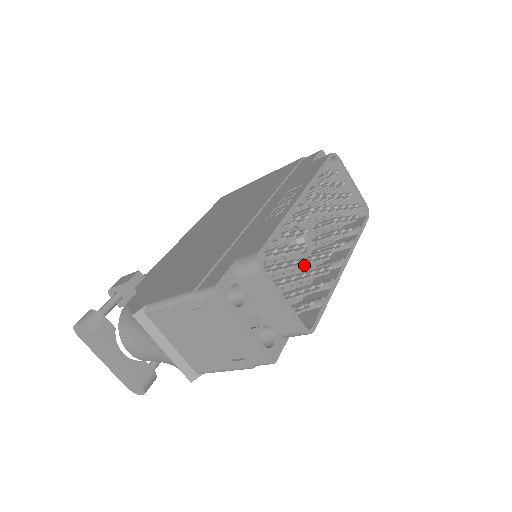
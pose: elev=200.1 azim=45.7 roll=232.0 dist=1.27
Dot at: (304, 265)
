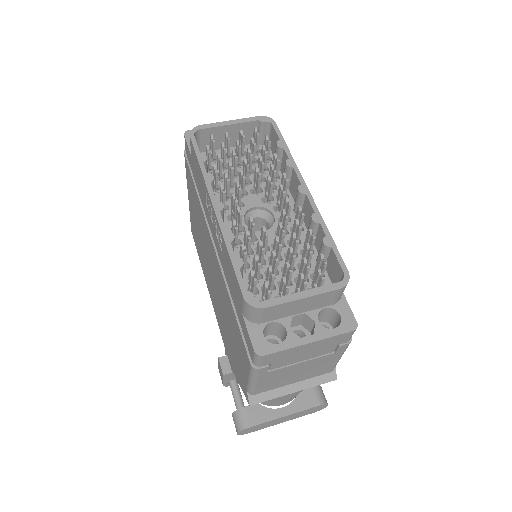
Dot at: (283, 238)
